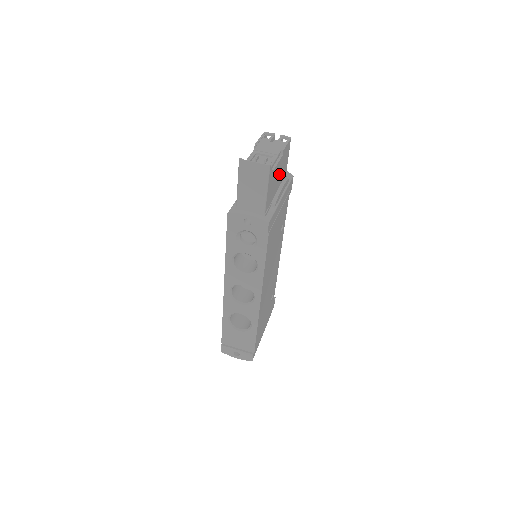
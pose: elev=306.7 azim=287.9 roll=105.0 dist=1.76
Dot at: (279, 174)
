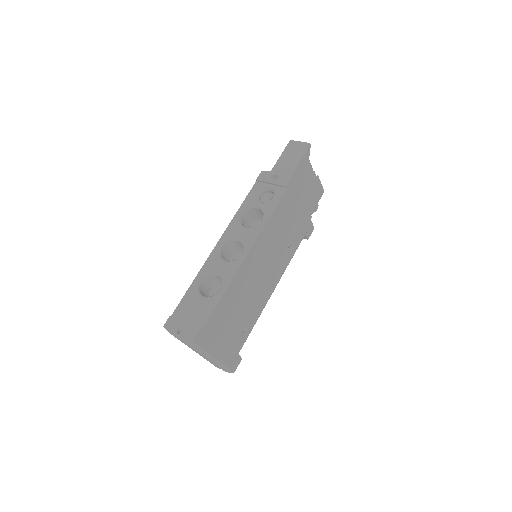
Dot at: (309, 189)
